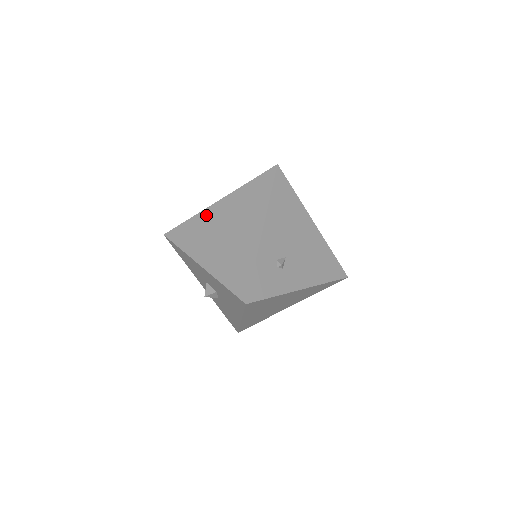
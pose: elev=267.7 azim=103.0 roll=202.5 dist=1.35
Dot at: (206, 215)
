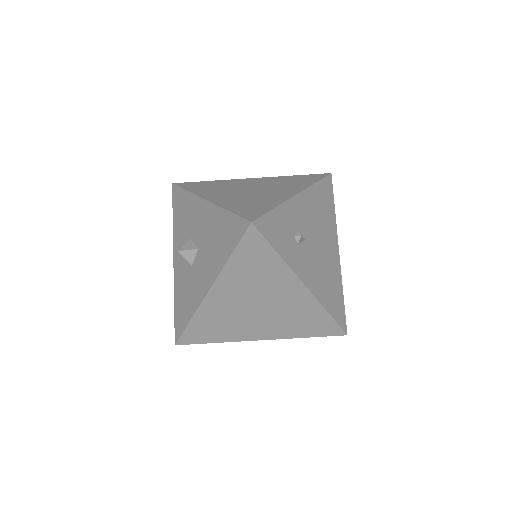
Dot at: (233, 181)
